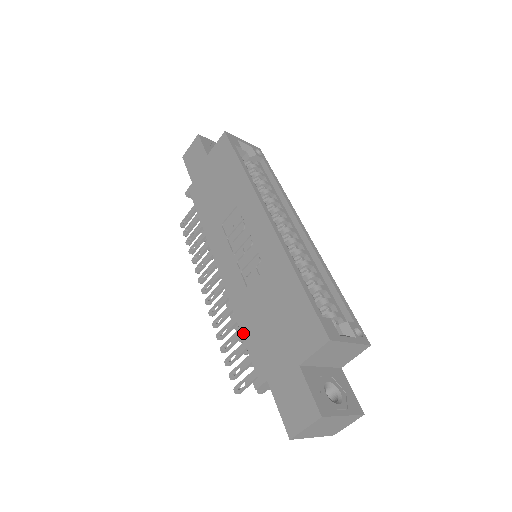
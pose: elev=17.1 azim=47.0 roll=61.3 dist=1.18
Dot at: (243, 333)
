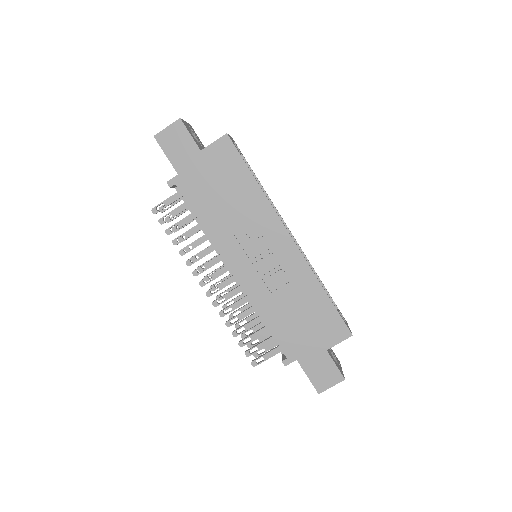
Dot at: (269, 327)
